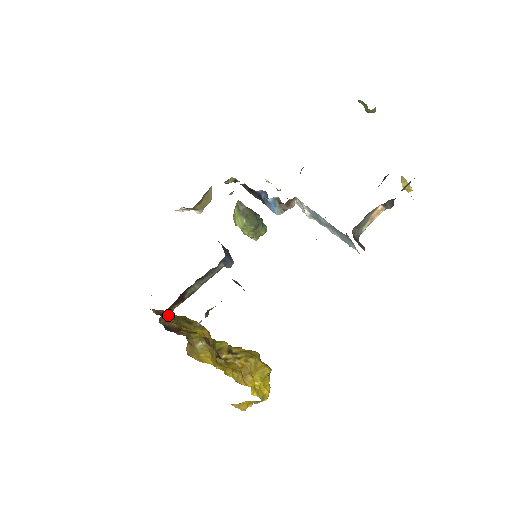
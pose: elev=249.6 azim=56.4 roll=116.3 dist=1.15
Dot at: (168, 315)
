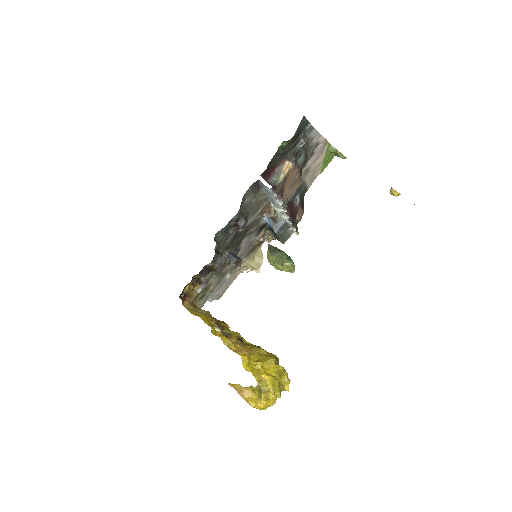
Dot at: occluded
